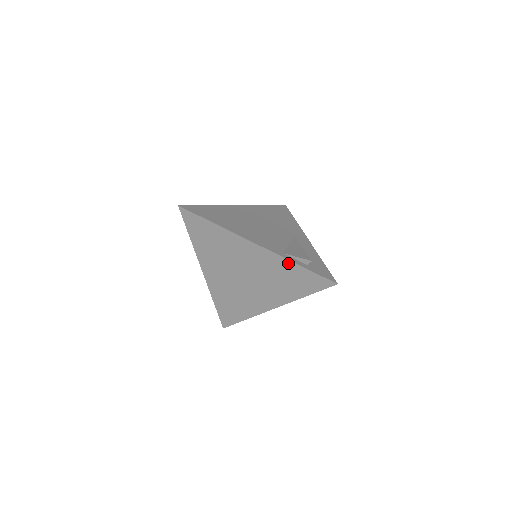
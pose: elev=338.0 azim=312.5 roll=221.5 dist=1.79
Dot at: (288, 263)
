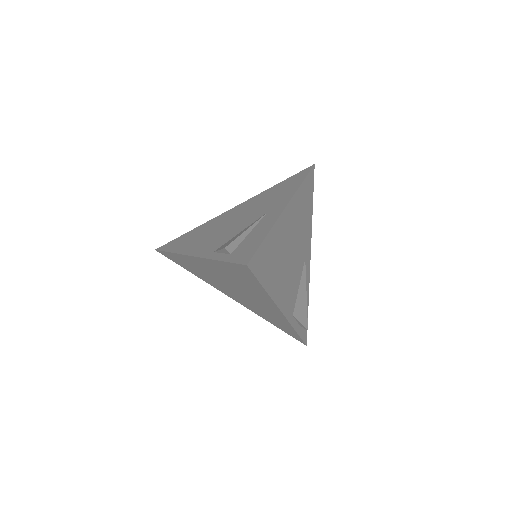
Dot at: (215, 262)
